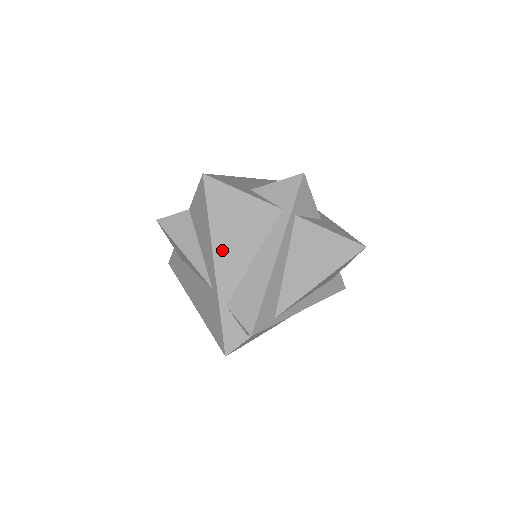
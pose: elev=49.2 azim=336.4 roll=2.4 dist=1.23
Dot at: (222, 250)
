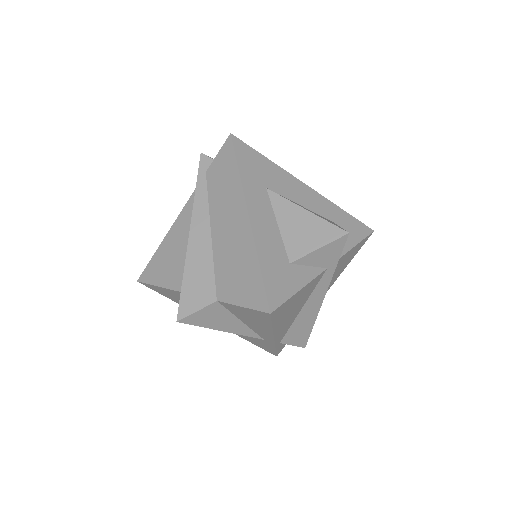
Dot at: (280, 328)
